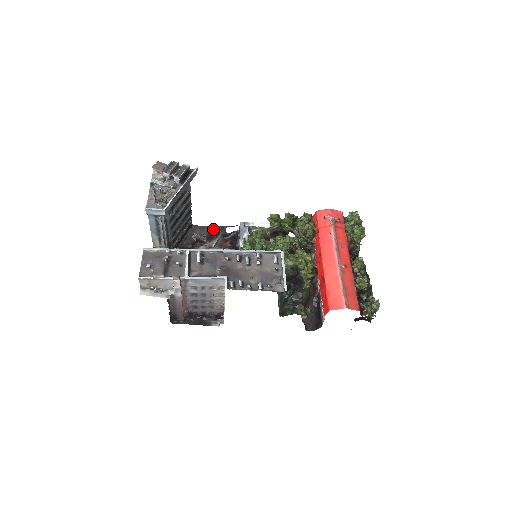
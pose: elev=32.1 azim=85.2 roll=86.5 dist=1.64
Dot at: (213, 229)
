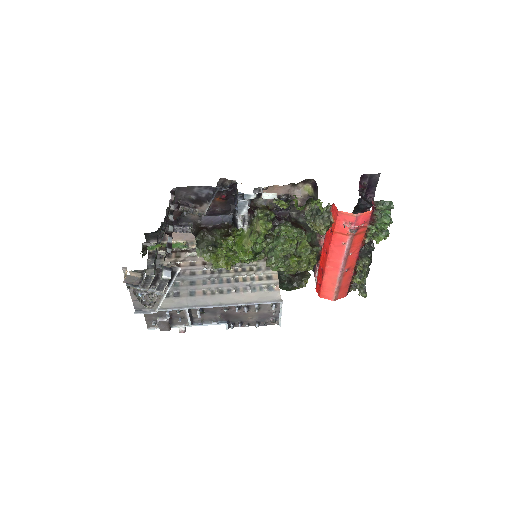
Dot at: (202, 190)
